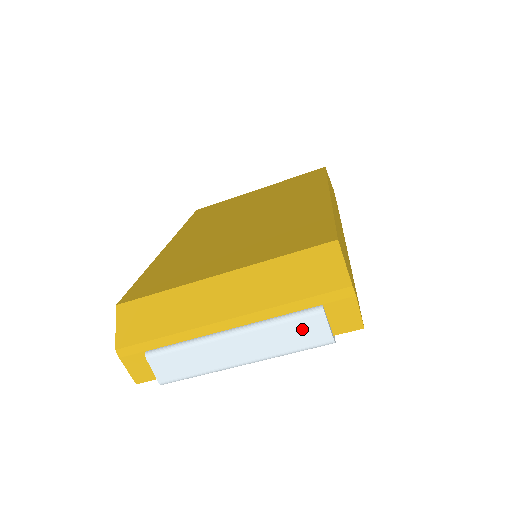
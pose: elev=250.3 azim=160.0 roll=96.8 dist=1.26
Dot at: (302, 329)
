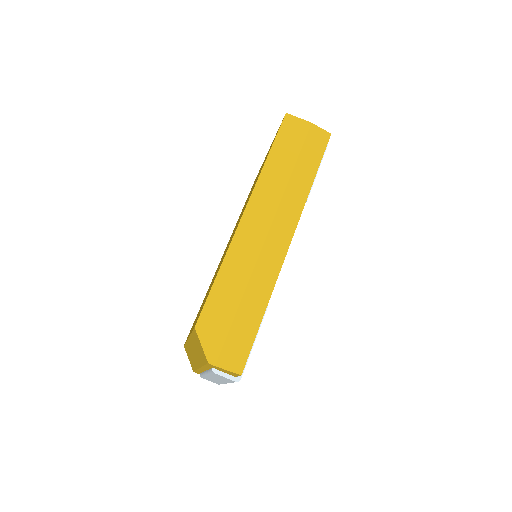
Dot at: (220, 377)
